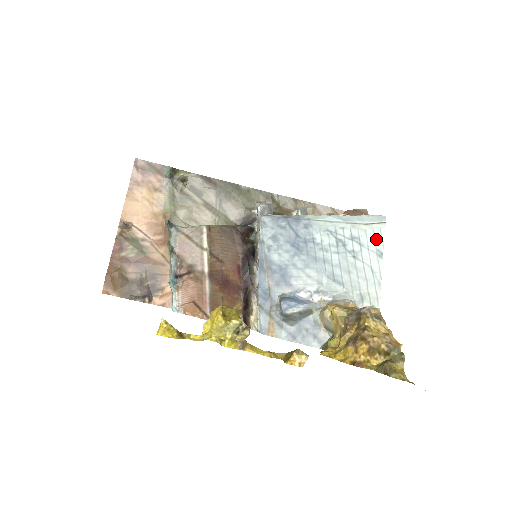
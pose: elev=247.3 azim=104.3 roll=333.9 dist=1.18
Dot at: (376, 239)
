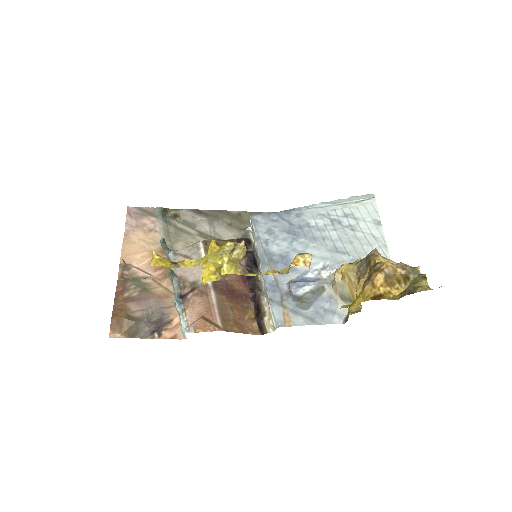
Dot at: (370, 212)
